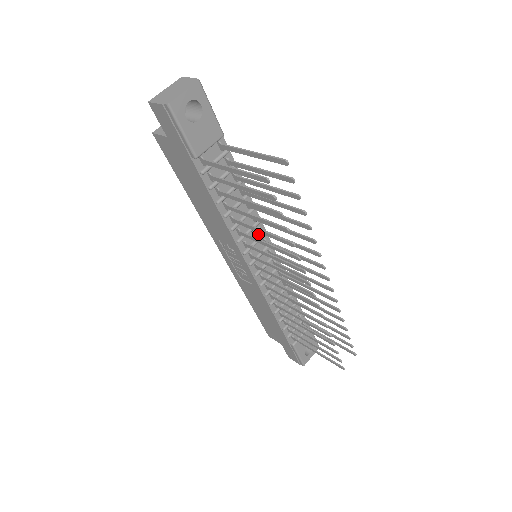
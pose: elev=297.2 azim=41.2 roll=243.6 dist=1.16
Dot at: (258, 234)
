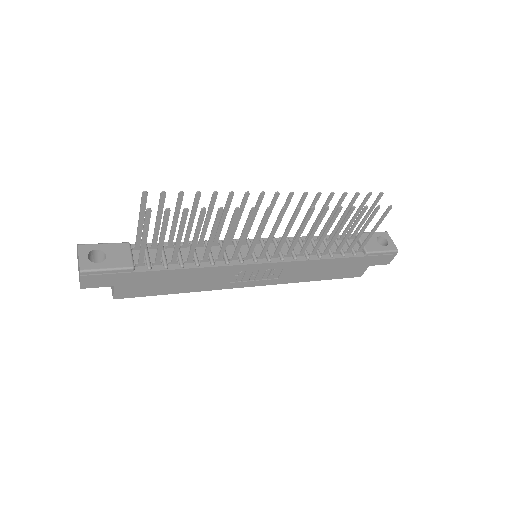
Dot at: (233, 247)
